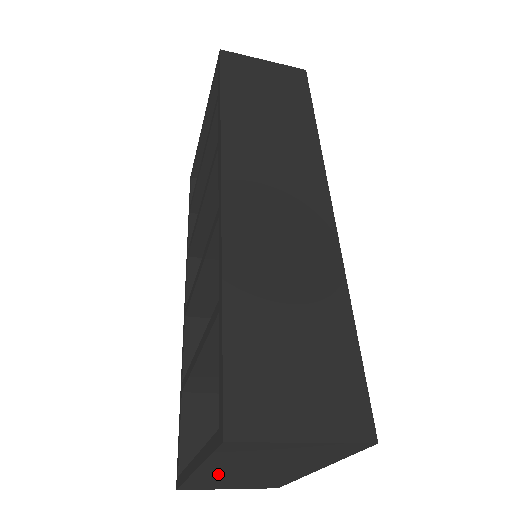
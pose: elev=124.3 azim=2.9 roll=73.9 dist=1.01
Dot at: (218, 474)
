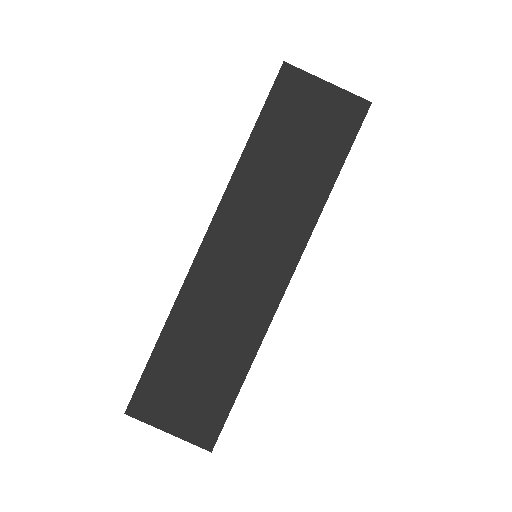
Dot at: occluded
